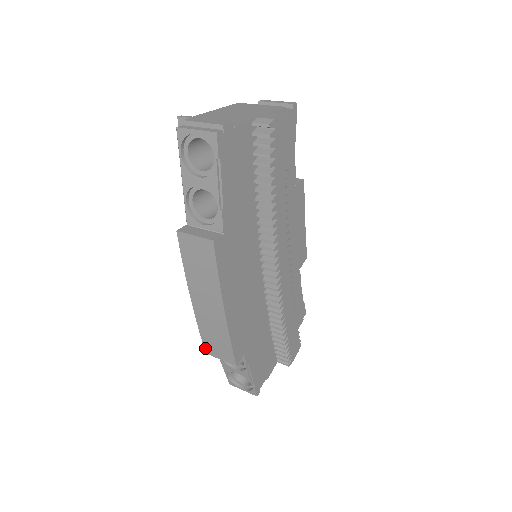
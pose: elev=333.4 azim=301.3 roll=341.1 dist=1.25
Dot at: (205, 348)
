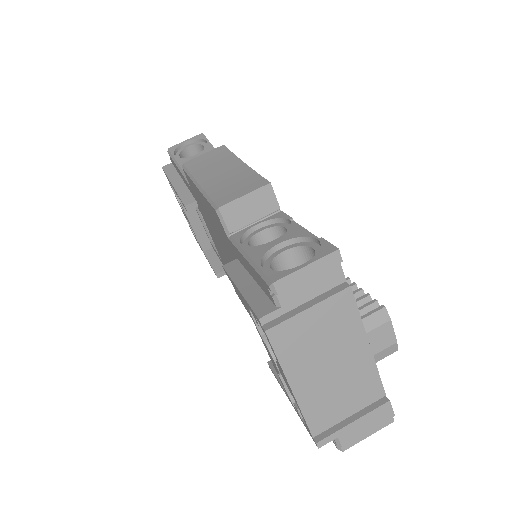
Dot at: occluded
